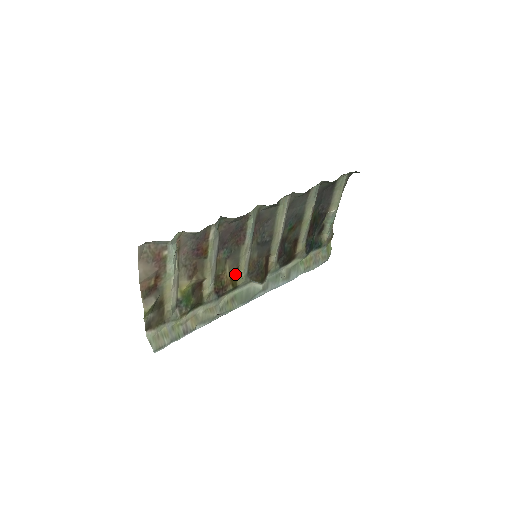
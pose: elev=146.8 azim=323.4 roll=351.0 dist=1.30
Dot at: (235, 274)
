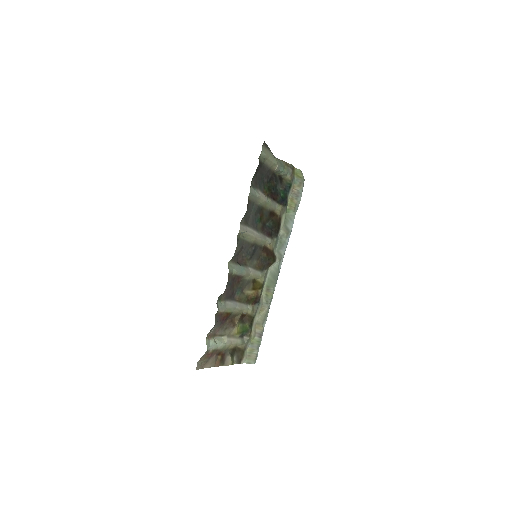
Dot at: (255, 282)
